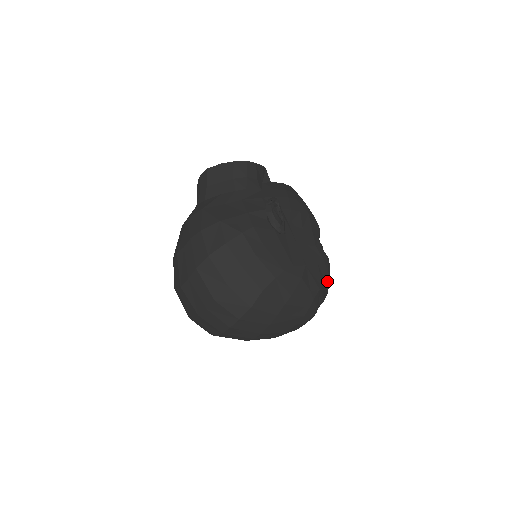
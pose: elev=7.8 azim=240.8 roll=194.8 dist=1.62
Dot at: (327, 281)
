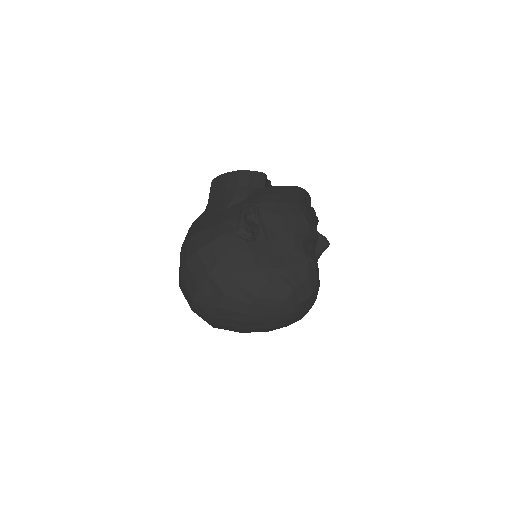
Dot at: (309, 281)
